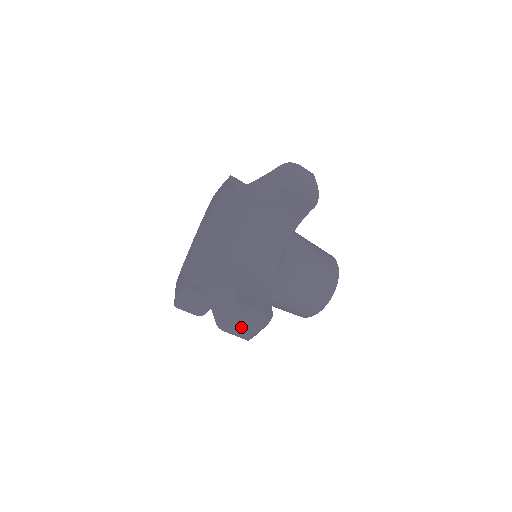
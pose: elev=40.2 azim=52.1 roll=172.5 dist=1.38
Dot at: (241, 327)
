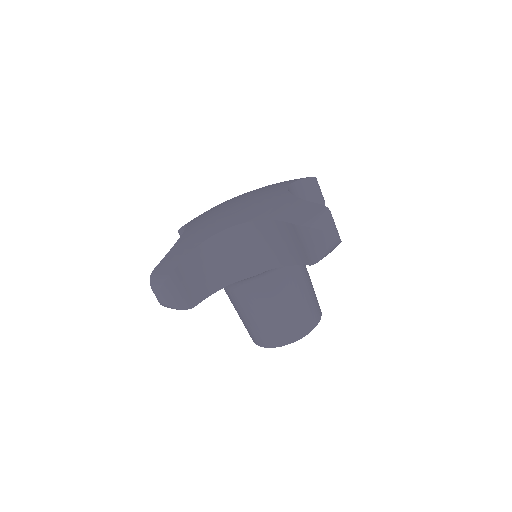
Dot at: (331, 224)
